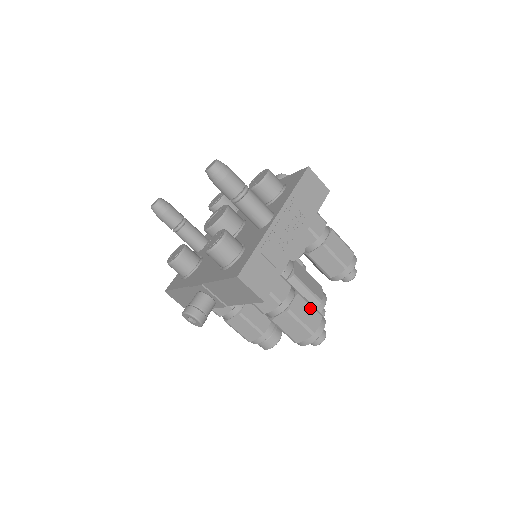
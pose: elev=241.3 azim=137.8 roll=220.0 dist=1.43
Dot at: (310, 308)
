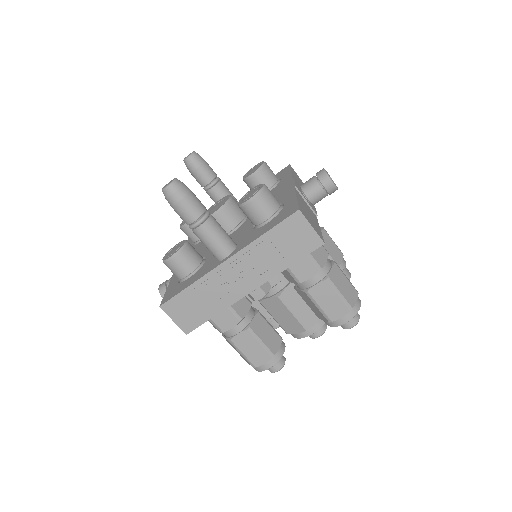
Dot at: (259, 346)
